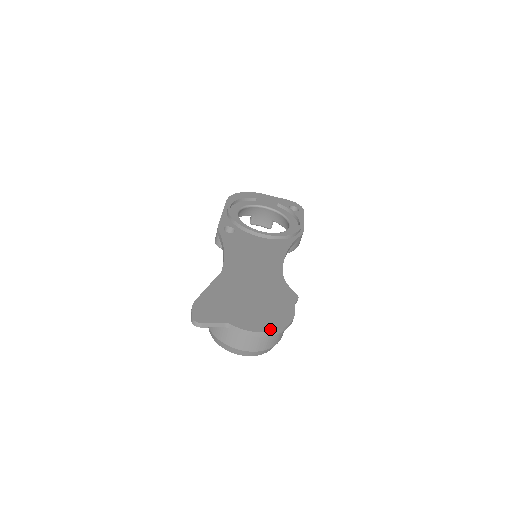
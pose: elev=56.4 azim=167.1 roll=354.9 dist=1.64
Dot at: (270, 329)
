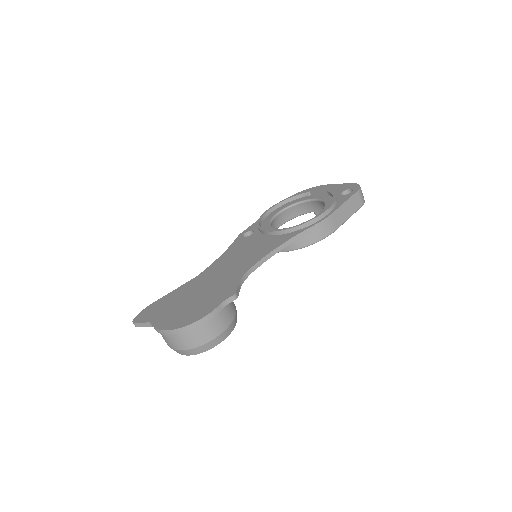
Dot at: (174, 327)
